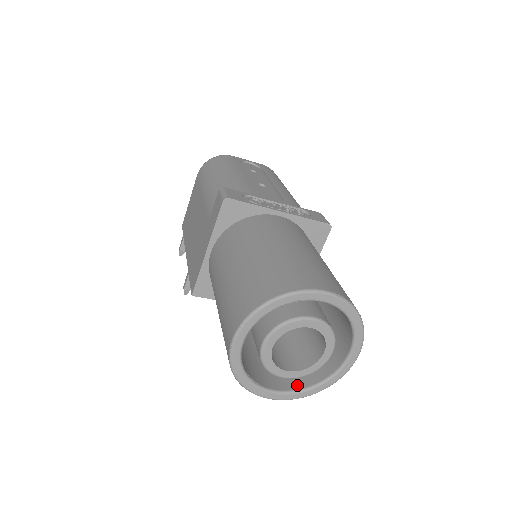
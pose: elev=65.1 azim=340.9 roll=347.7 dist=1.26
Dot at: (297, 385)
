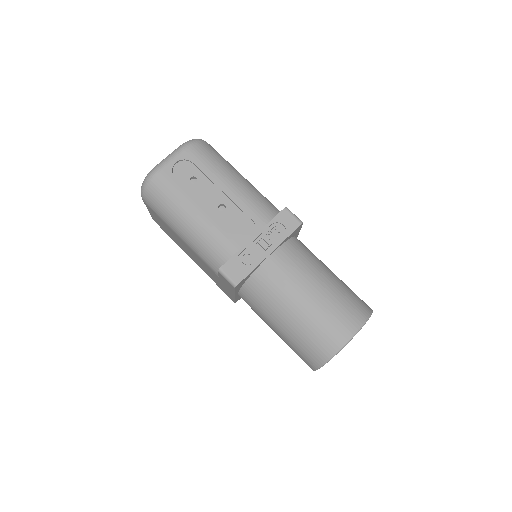
Dot at: occluded
